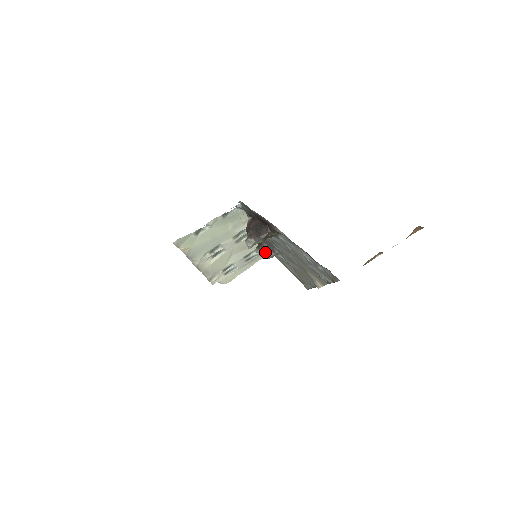
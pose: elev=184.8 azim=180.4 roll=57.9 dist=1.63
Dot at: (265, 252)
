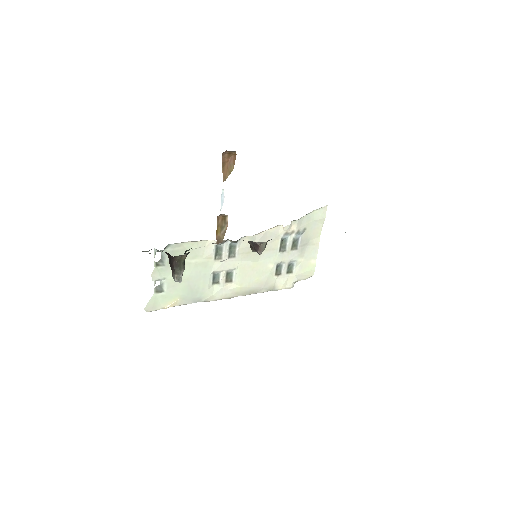
Dot at: (254, 249)
